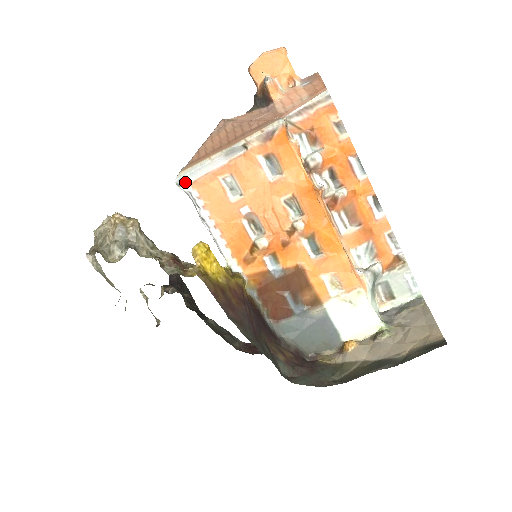
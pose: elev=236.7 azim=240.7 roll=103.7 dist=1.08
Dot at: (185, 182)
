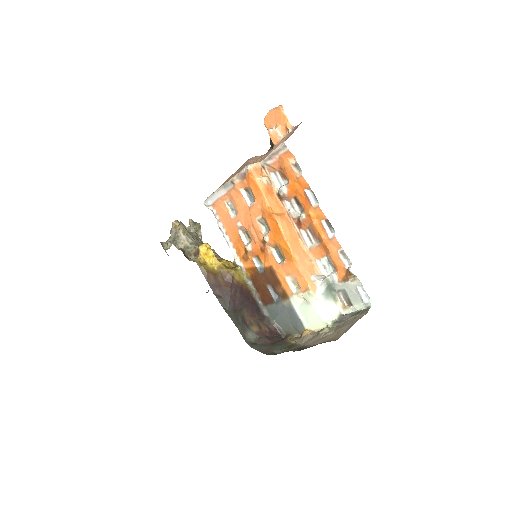
Dot at: (209, 204)
